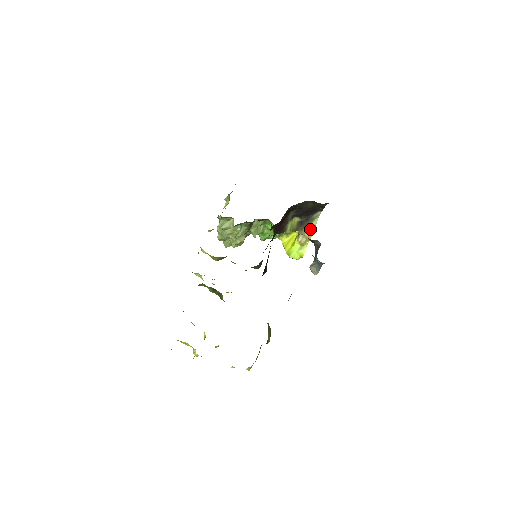
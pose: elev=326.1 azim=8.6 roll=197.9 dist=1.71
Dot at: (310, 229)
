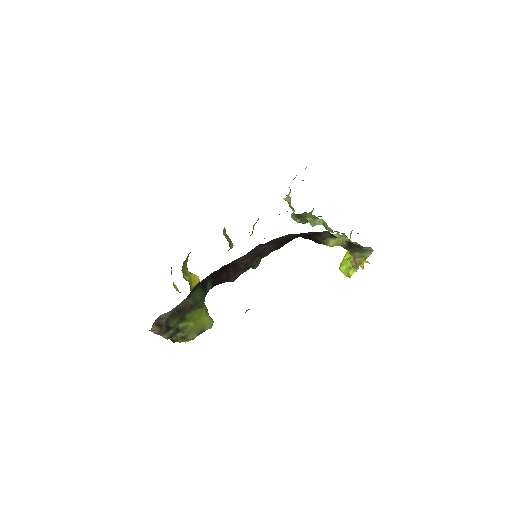
Dot at: (362, 258)
